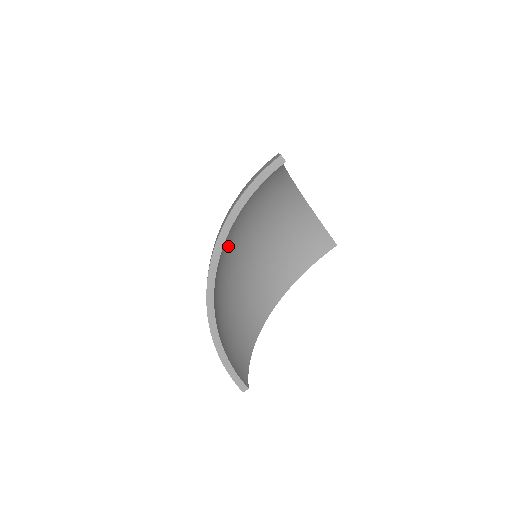
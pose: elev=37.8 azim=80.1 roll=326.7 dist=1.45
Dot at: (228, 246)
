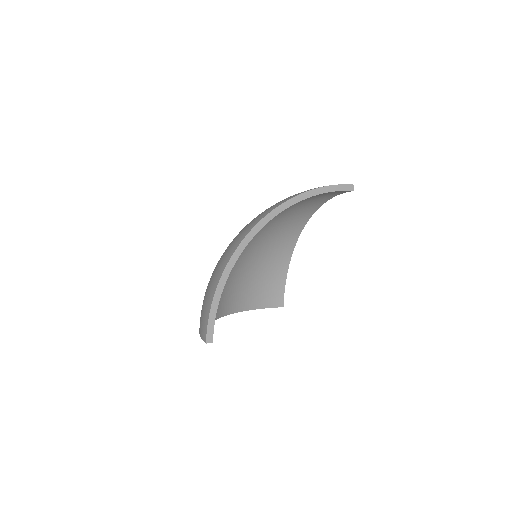
Dot at: occluded
